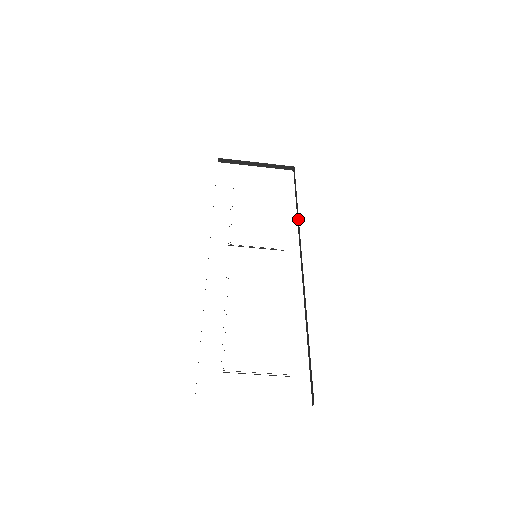
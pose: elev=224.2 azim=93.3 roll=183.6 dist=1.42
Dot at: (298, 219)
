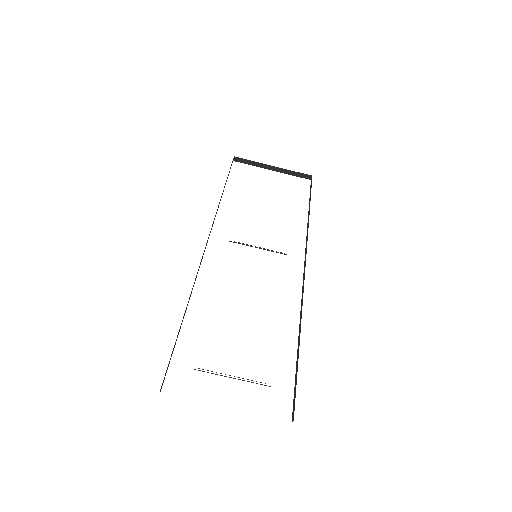
Dot at: (308, 226)
